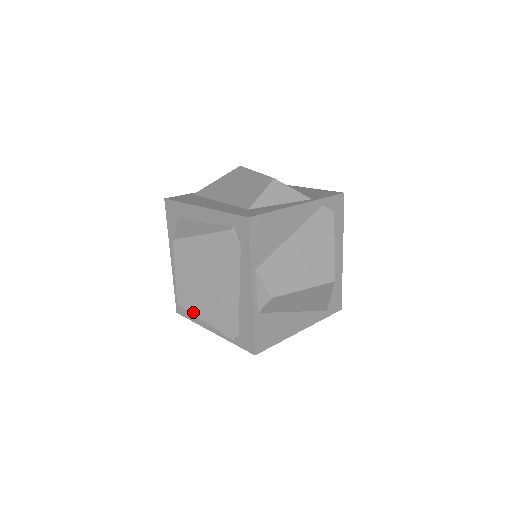
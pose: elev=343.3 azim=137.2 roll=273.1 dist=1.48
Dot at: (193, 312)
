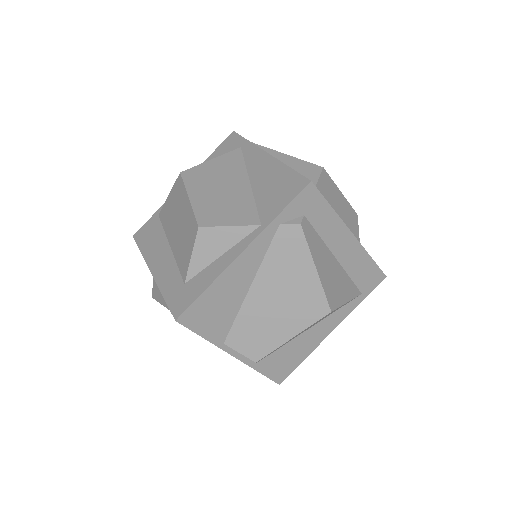
Dot at: occluded
